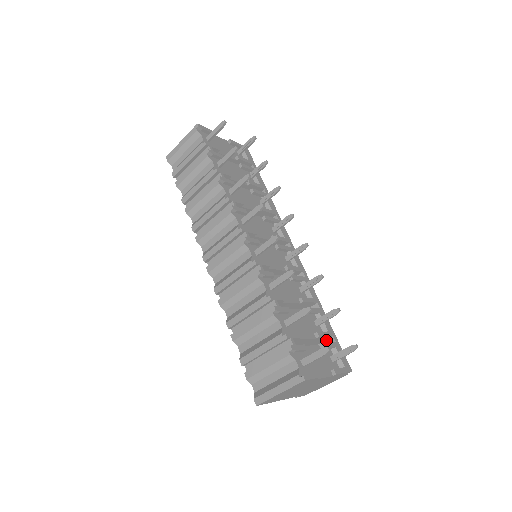
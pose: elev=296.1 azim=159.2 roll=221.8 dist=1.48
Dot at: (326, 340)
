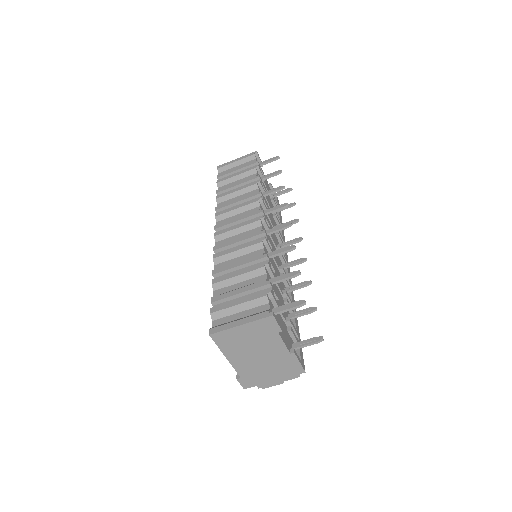
Dot at: occluded
